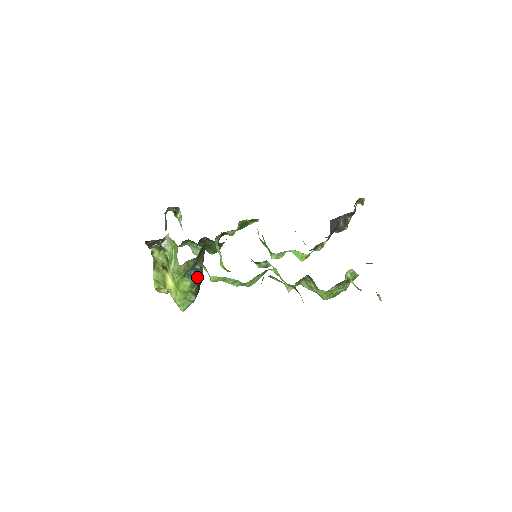
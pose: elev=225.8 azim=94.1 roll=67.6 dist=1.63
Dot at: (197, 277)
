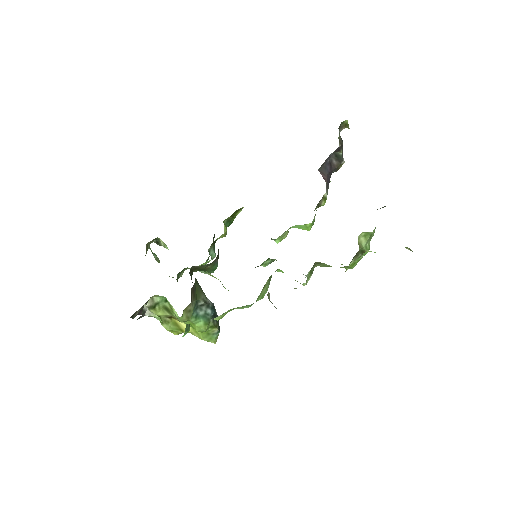
Dot at: (207, 312)
